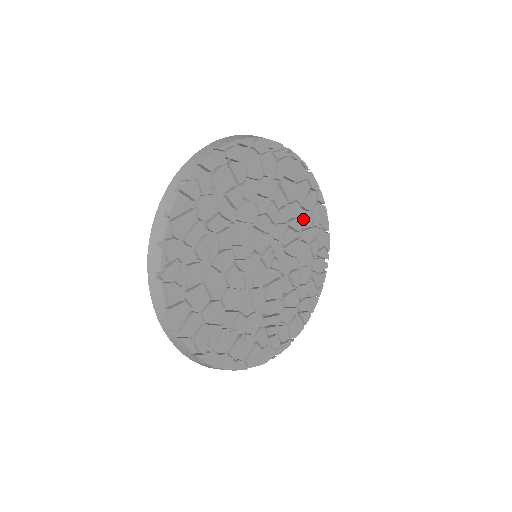
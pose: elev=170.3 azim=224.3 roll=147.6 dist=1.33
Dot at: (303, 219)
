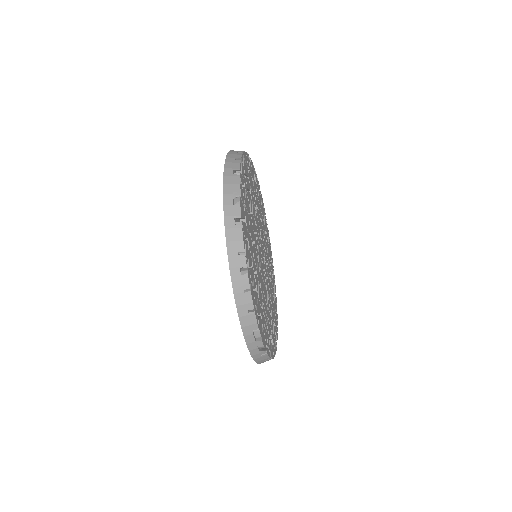
Dot at: (270, 272)
